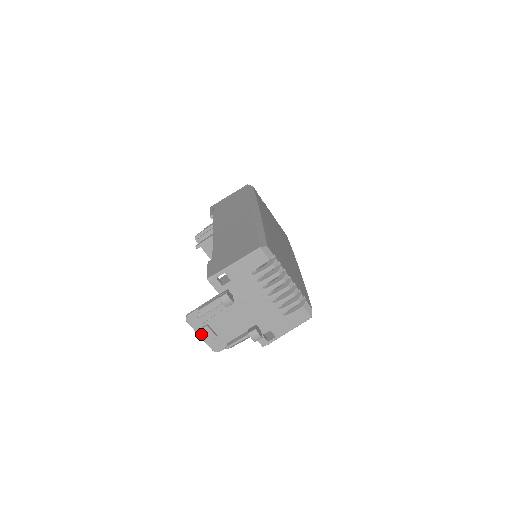
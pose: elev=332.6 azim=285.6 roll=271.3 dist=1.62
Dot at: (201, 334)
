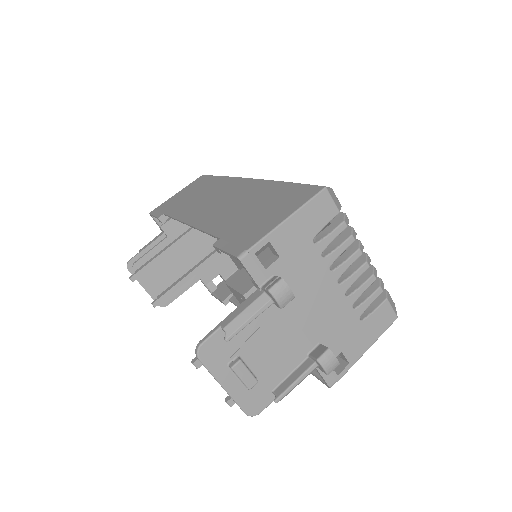
Dot at: (226, 382)
